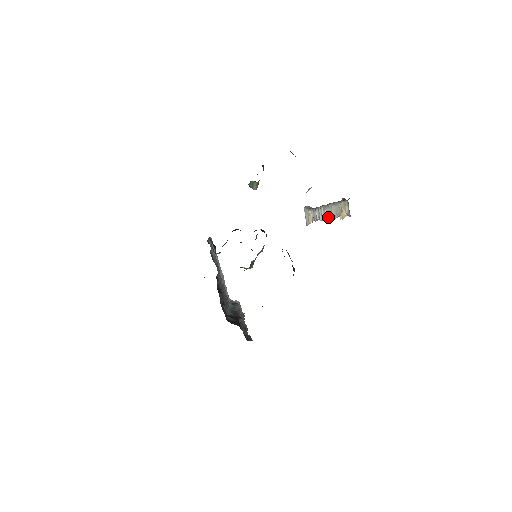
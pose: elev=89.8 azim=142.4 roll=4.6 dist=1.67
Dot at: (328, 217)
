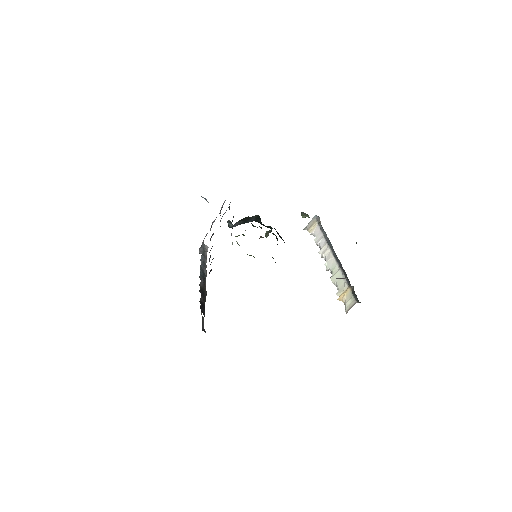
Dot at: (328, 267)
